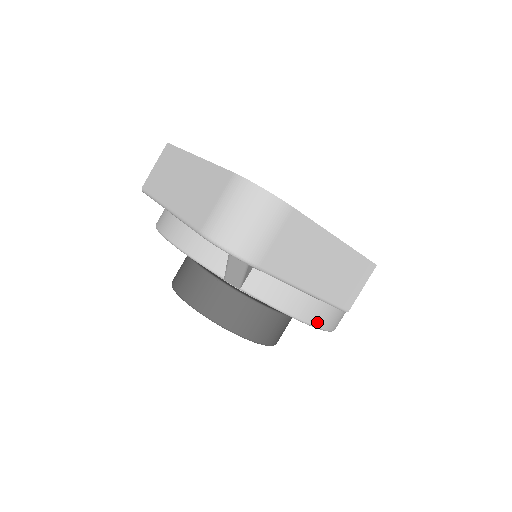
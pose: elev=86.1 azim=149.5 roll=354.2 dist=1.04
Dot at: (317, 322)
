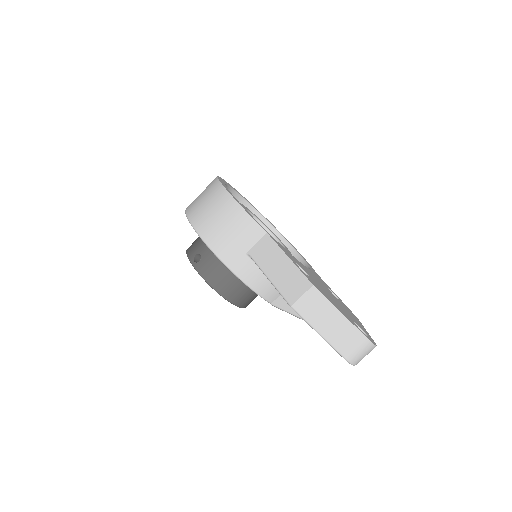
Dot at: occluded
